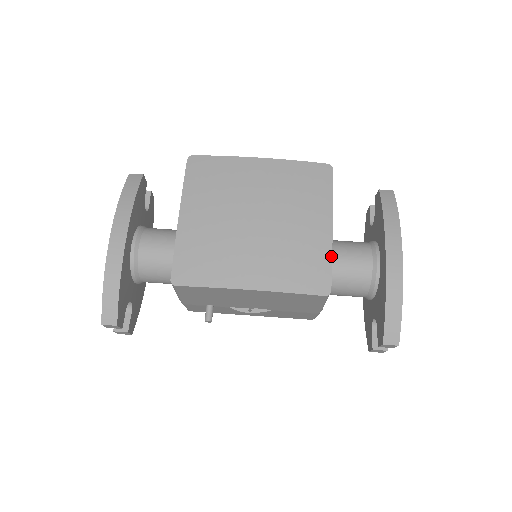
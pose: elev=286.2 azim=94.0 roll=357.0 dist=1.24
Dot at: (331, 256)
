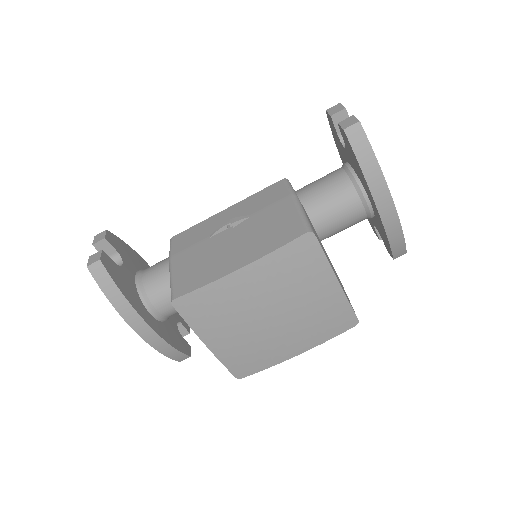
Dot at: (348, 303)
